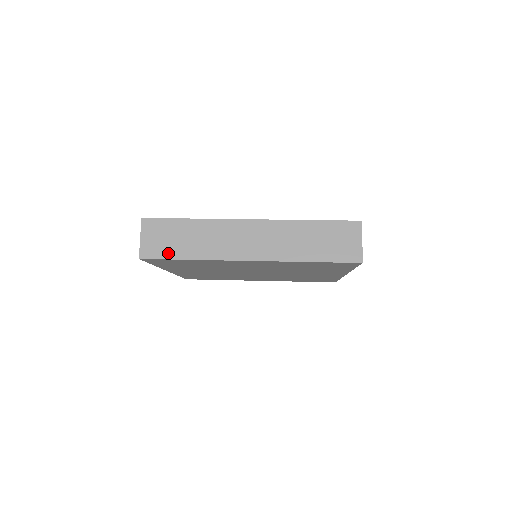
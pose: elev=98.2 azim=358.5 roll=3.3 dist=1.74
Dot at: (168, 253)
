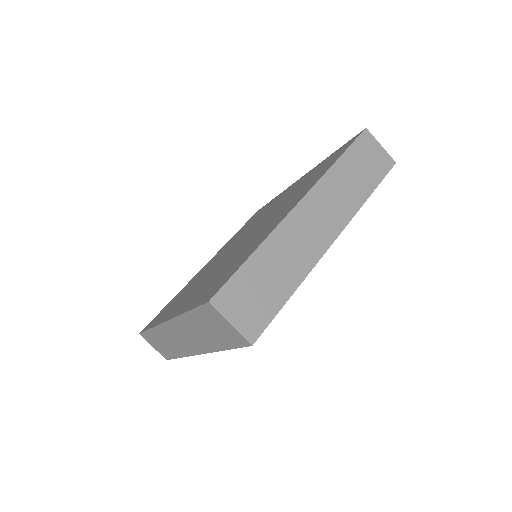
Dot at: (271, 308)
